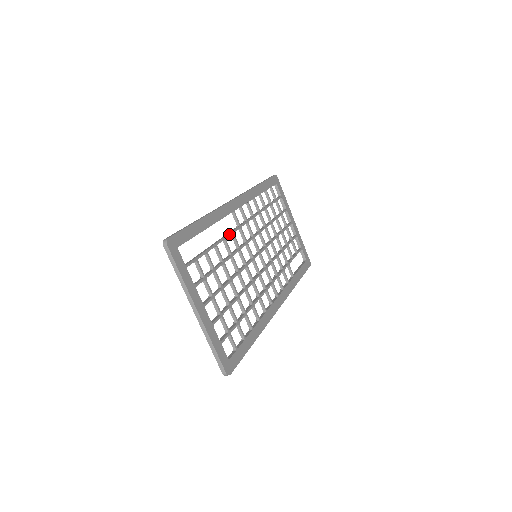
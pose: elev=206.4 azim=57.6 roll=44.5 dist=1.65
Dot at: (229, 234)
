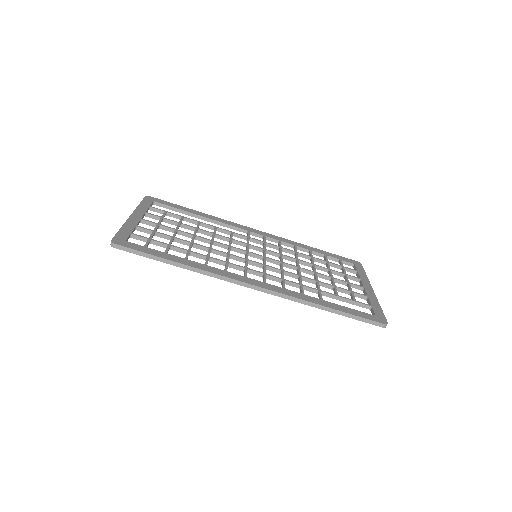
Dot at: (225, 230)
